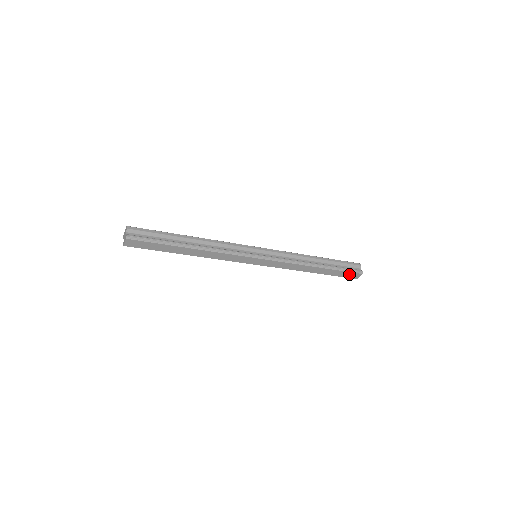
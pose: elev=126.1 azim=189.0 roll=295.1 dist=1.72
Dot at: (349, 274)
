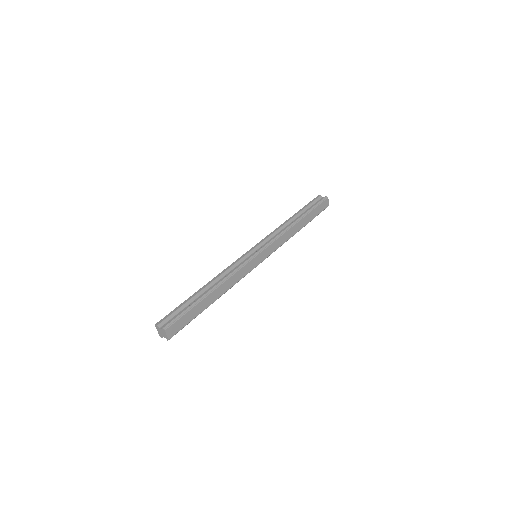
Dot at: (321, 207)
